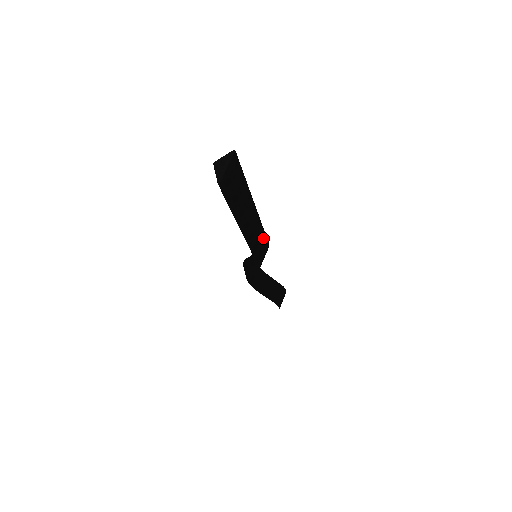
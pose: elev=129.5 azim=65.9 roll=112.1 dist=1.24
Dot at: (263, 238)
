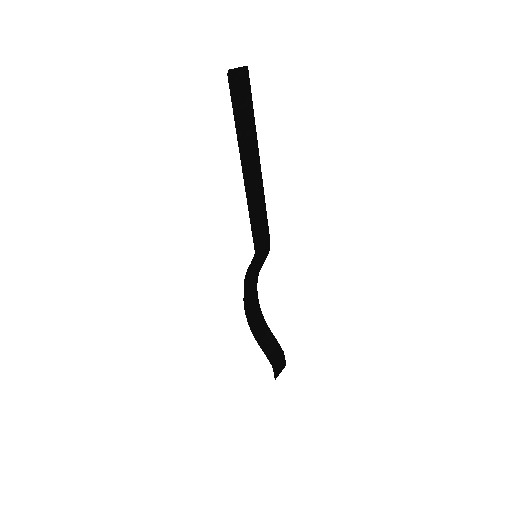
Dot at: (264, 221)
